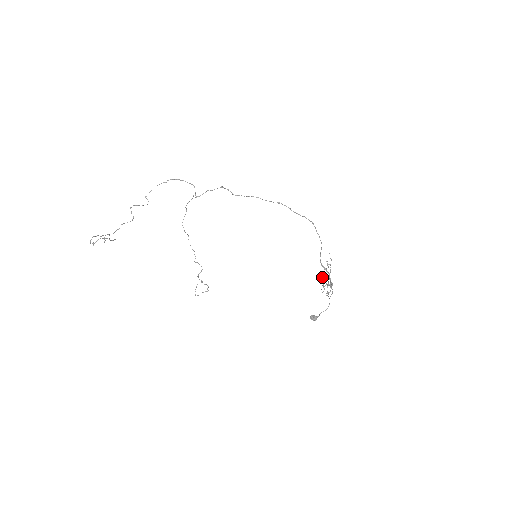
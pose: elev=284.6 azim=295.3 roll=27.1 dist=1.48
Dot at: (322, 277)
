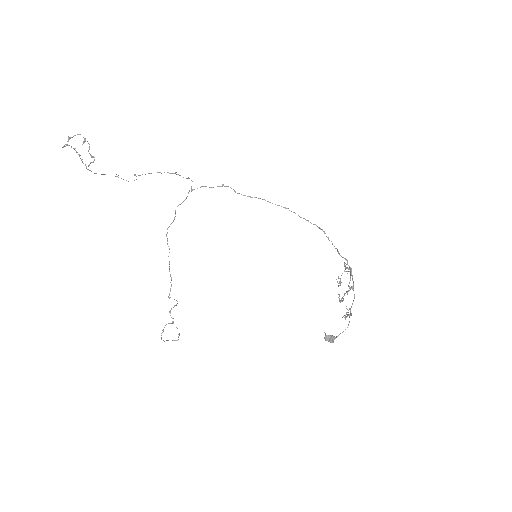
Dot at: occluded
